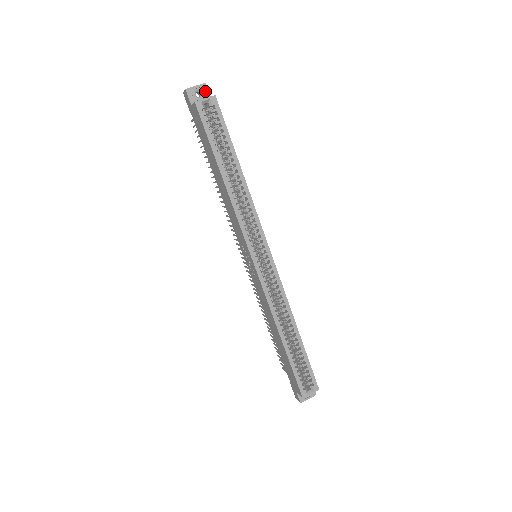
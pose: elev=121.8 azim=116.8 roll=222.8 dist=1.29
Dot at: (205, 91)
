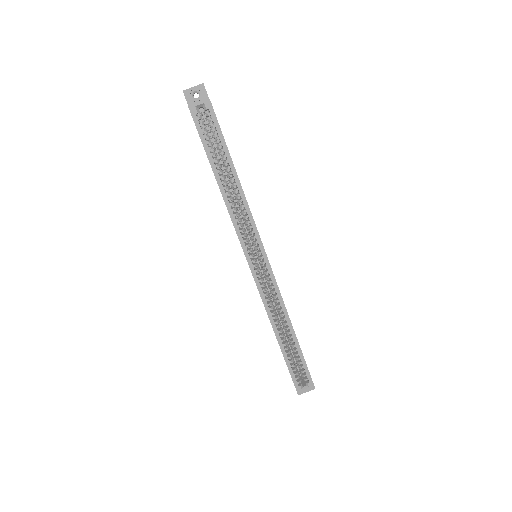
Dot at: (203, 92)
